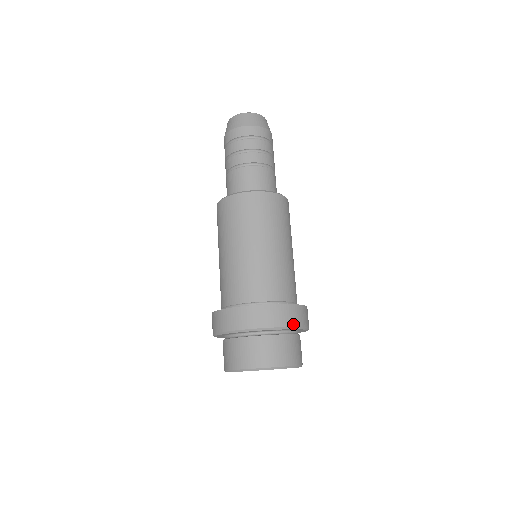
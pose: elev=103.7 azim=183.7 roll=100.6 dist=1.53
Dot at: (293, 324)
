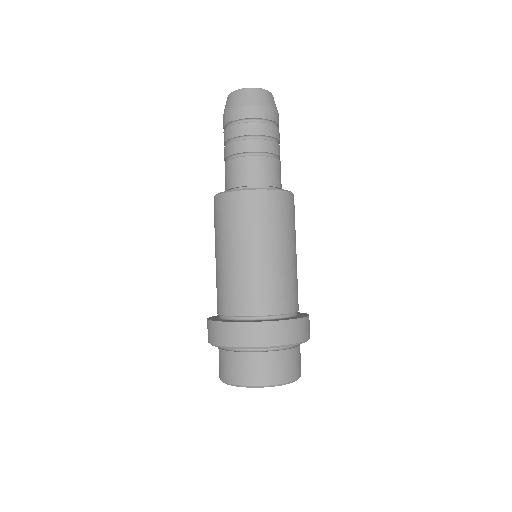
Dot at: (296, 340)
